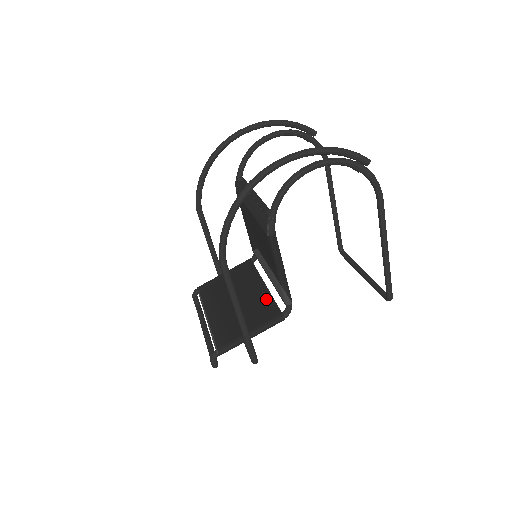
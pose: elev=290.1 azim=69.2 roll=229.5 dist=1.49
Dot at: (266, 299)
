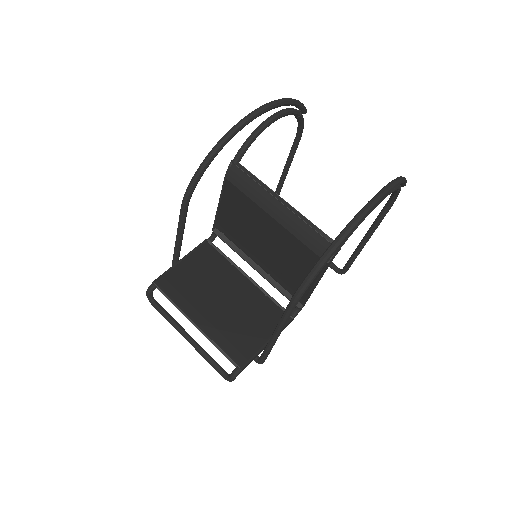
Dot at: (263, 298)
